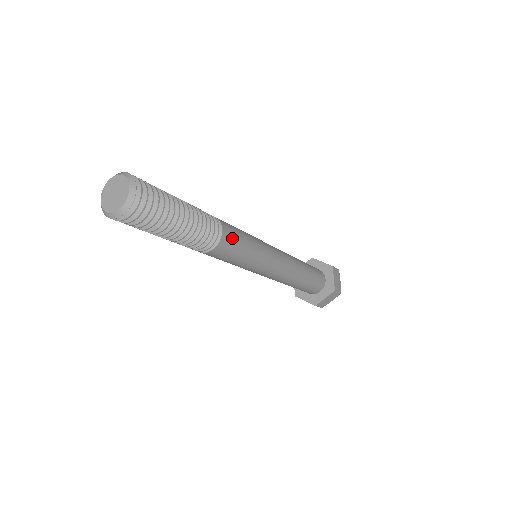
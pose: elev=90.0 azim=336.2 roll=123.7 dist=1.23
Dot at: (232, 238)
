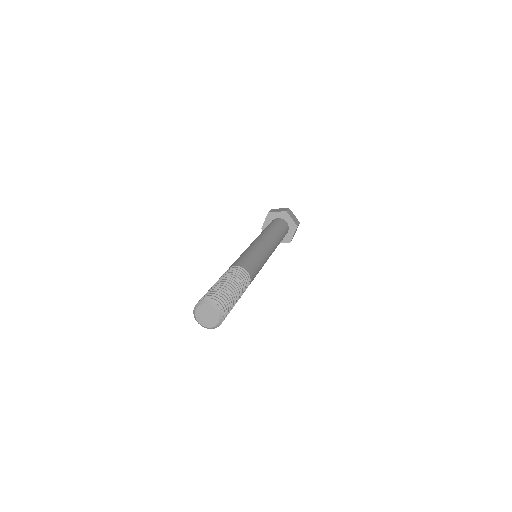
Dot at: (252, 269)
